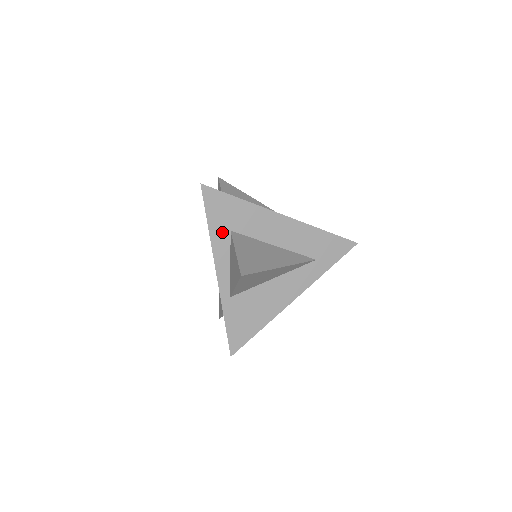
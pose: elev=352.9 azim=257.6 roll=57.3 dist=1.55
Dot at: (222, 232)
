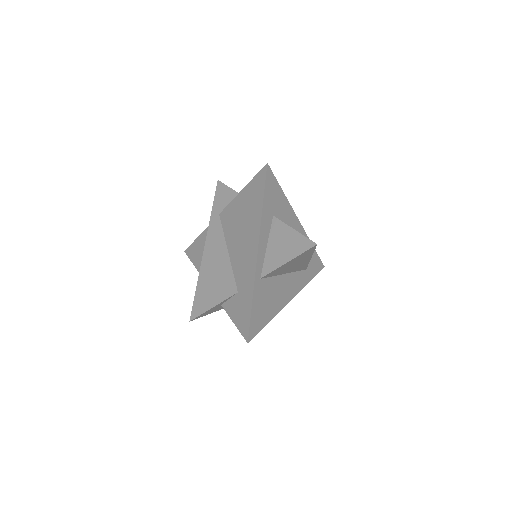
Dot at: (269, 214)
